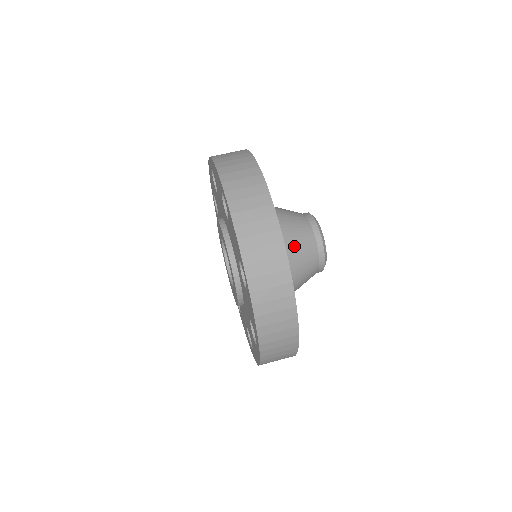
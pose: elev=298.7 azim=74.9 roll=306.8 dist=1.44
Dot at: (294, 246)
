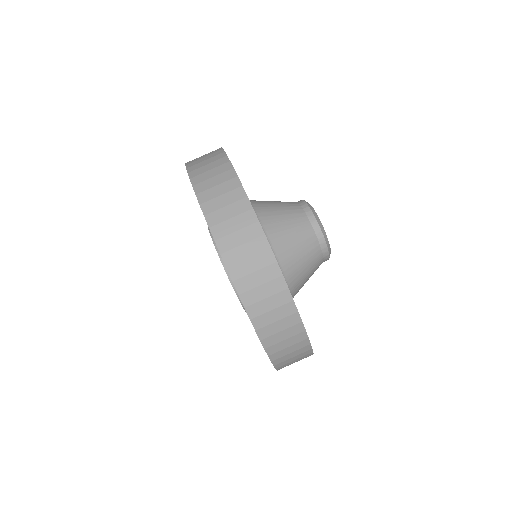
Dot at: (305, 281)
